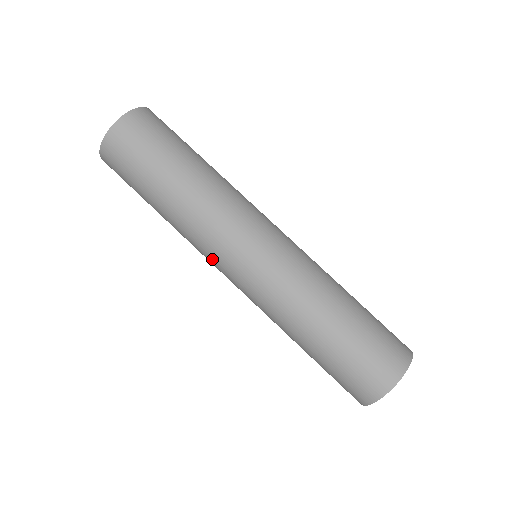
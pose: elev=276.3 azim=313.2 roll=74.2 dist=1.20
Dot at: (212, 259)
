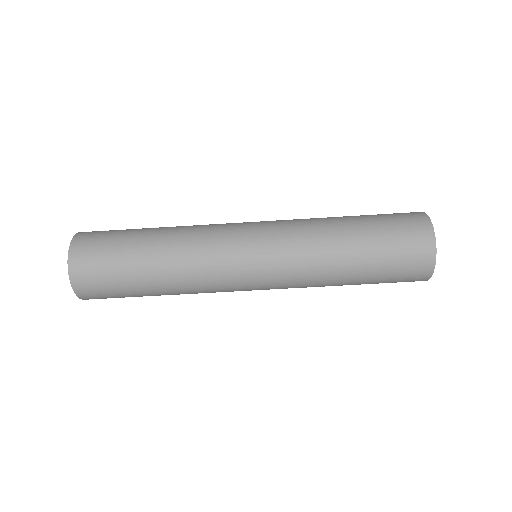
Dot at: (230, 291)
